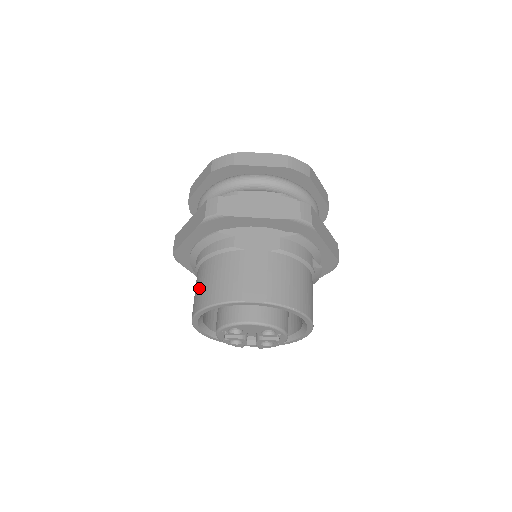
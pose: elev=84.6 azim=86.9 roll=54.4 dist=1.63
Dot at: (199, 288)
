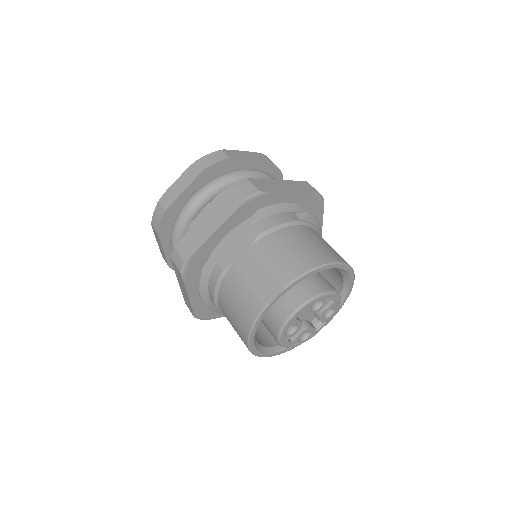
Dot at: (233, 326)
